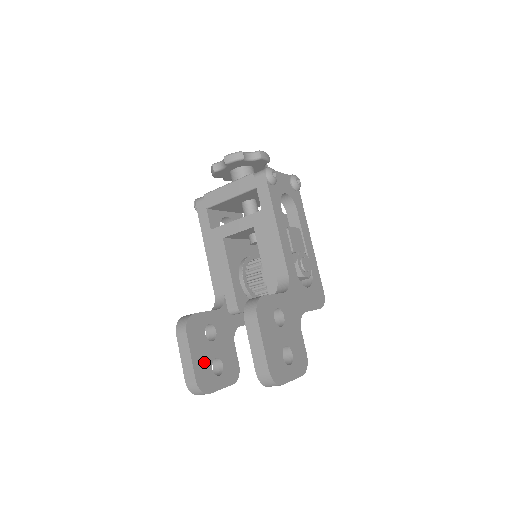
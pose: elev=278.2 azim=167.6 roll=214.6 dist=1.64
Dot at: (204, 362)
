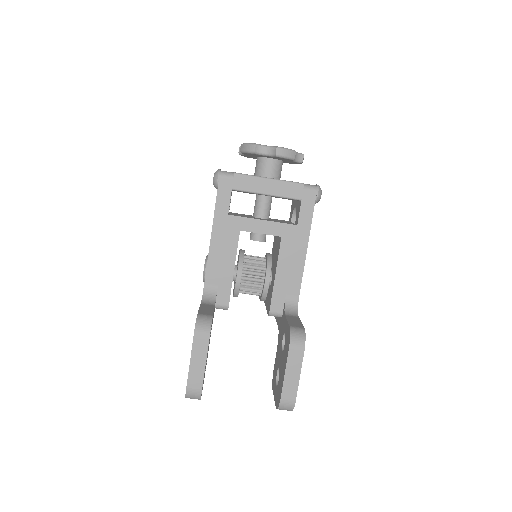
Dot at: (205, 367)
